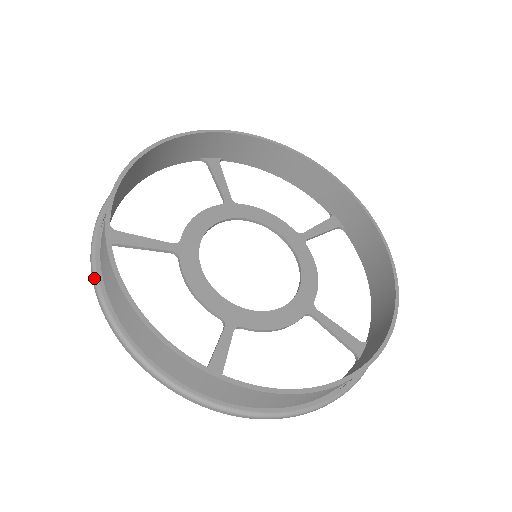
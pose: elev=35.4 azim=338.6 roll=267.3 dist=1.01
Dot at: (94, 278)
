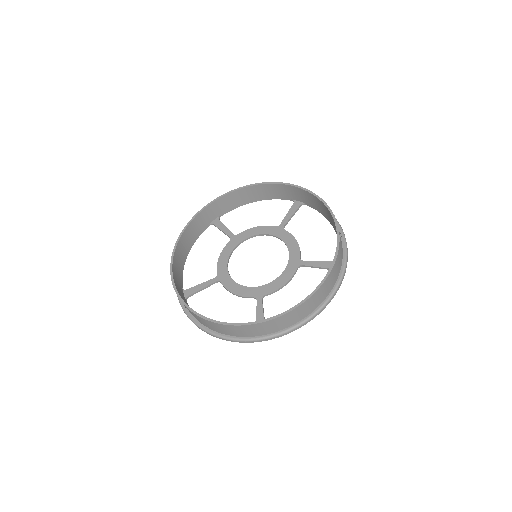
Dot at: (188, 316)
